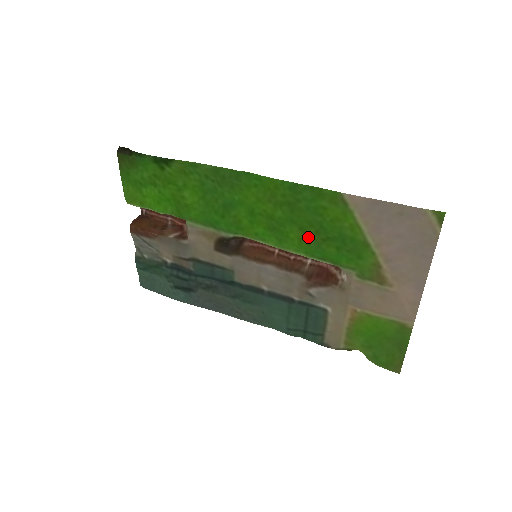
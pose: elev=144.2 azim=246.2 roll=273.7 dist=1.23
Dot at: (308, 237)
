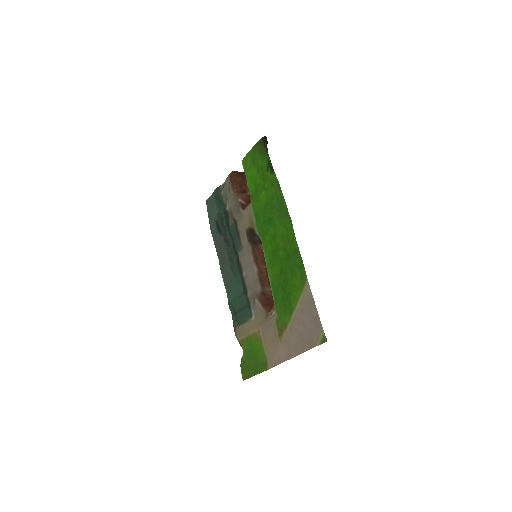
Dot at: (279, 278)
